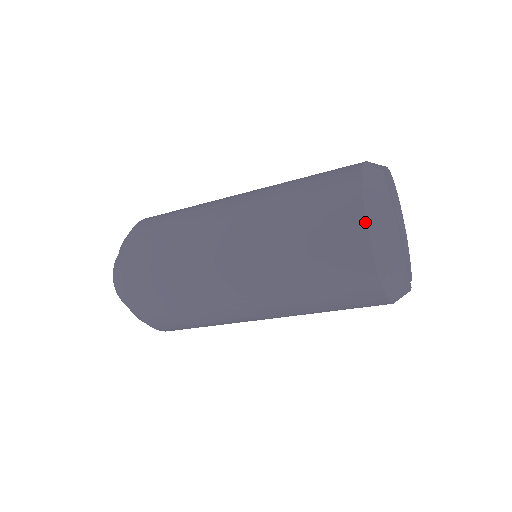
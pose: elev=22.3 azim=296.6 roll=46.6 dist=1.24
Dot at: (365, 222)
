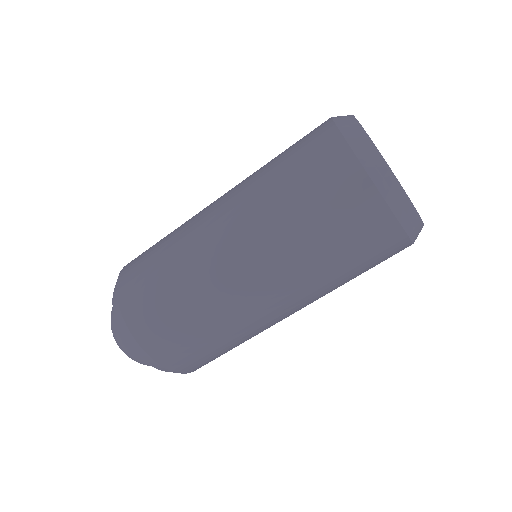
Dot at: (351, 150)
